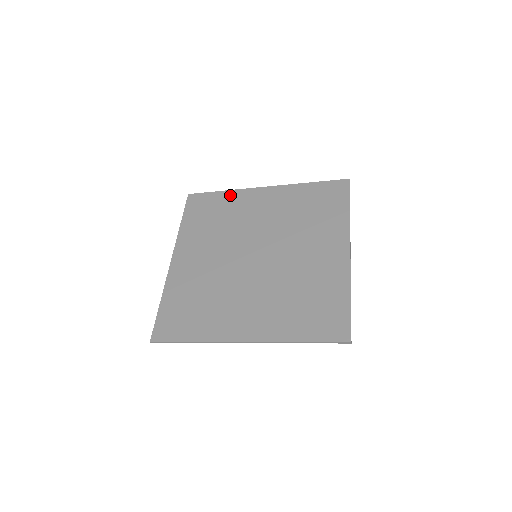
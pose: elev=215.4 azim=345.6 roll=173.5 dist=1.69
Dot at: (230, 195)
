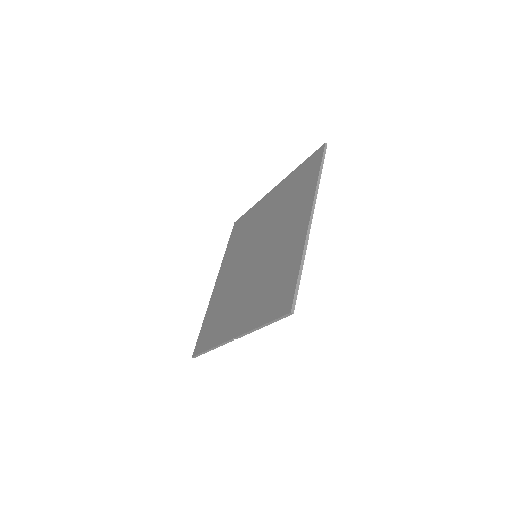
Dot at: (254, 209)
